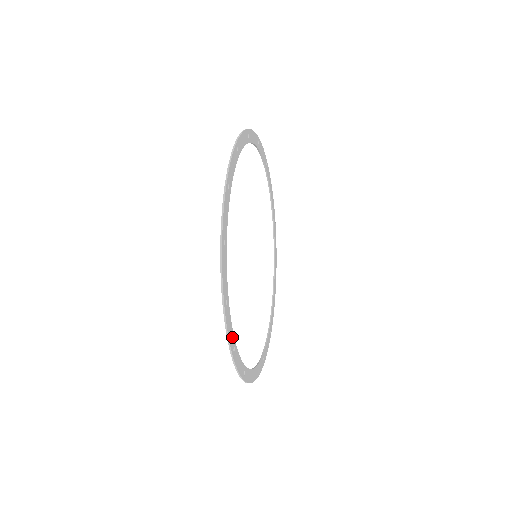
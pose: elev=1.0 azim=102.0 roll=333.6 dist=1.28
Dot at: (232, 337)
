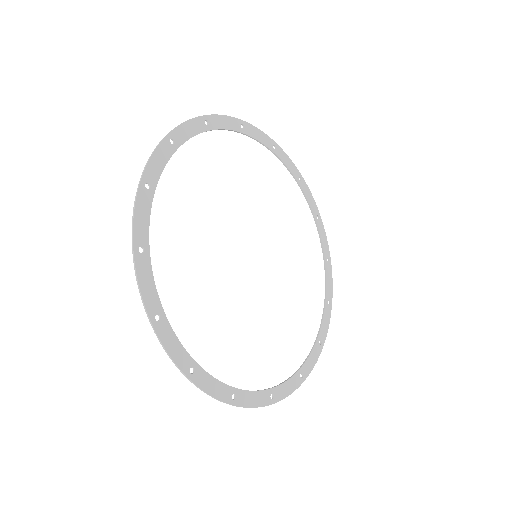
Dot at: (223, 389)
